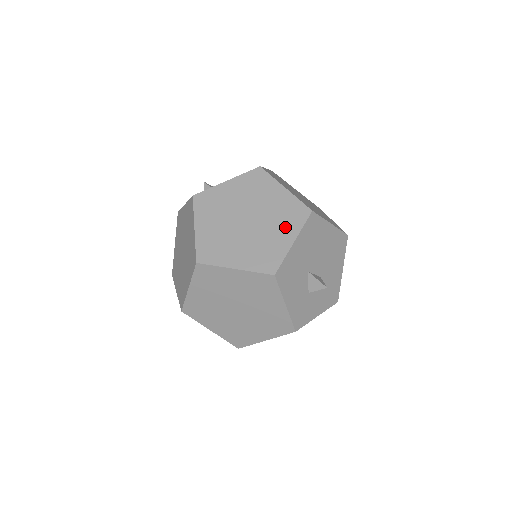
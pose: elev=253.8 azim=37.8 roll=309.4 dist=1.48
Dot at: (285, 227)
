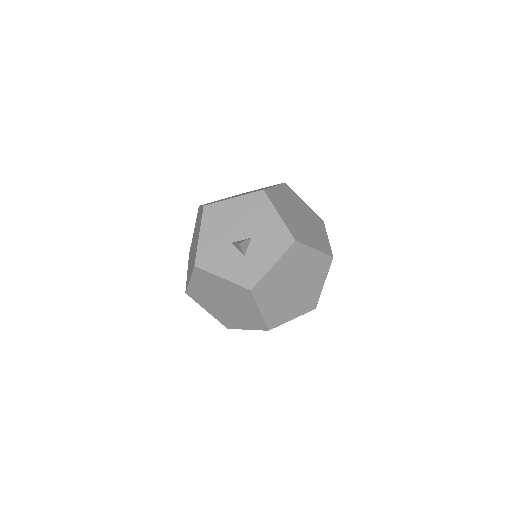
Dot at: occluded
